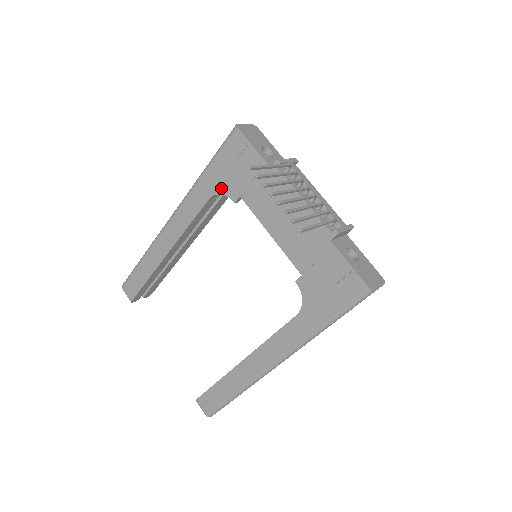
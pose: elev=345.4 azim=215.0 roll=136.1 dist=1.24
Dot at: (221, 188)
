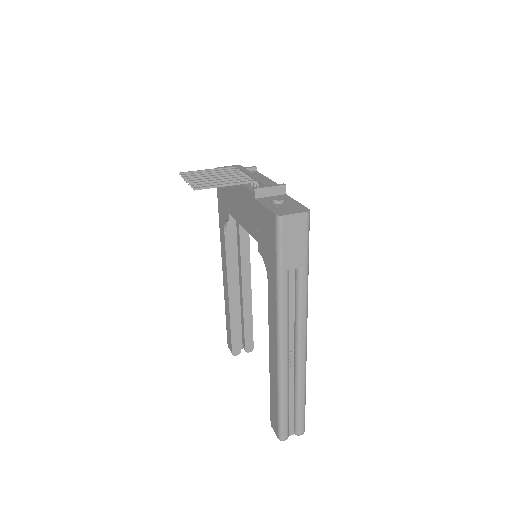
Dot at: (224, 217)
